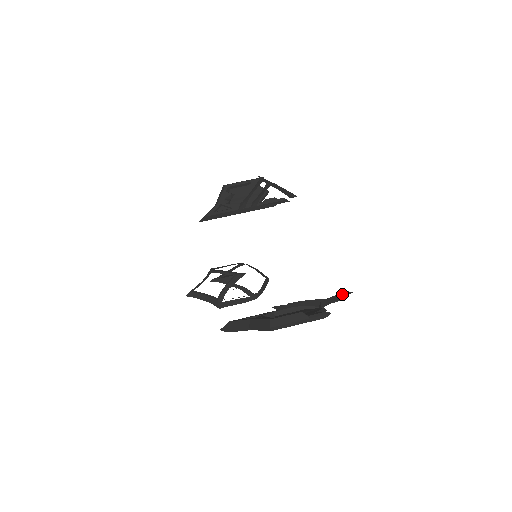
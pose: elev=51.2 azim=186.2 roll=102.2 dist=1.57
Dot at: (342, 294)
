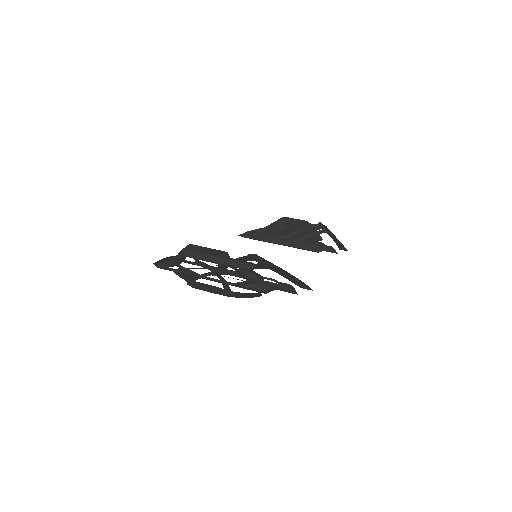
Dot at: (295, 278)
